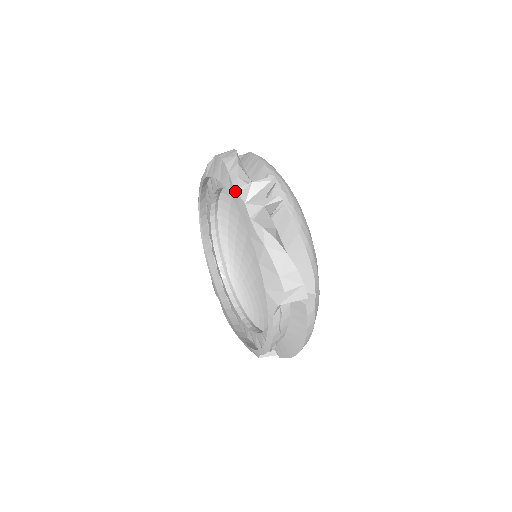
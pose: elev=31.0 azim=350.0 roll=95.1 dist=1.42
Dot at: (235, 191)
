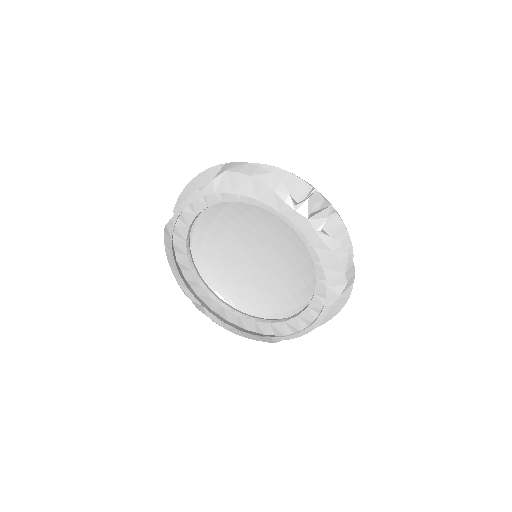
Dot at: (290, 208)
